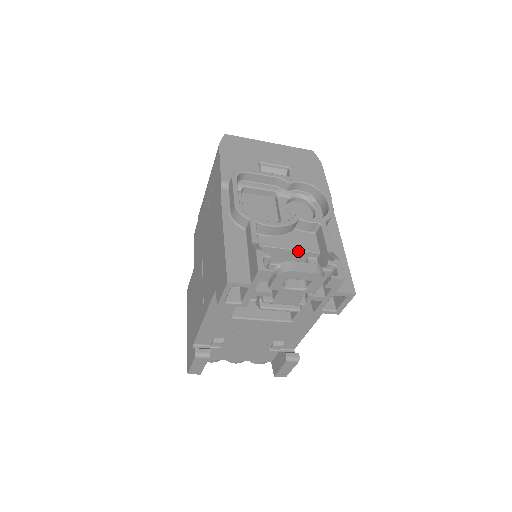
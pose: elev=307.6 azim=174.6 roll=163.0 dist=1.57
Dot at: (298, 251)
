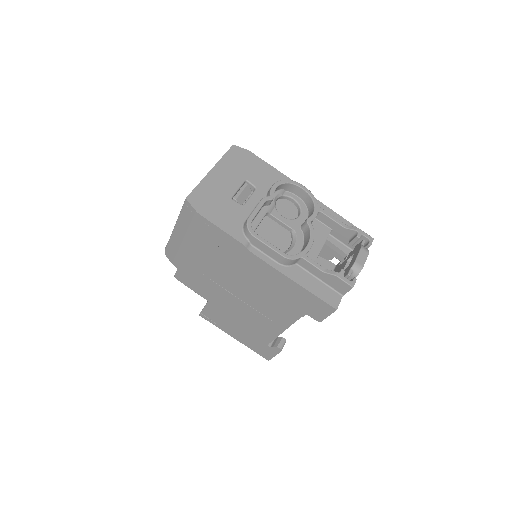
Dot at: occluded
